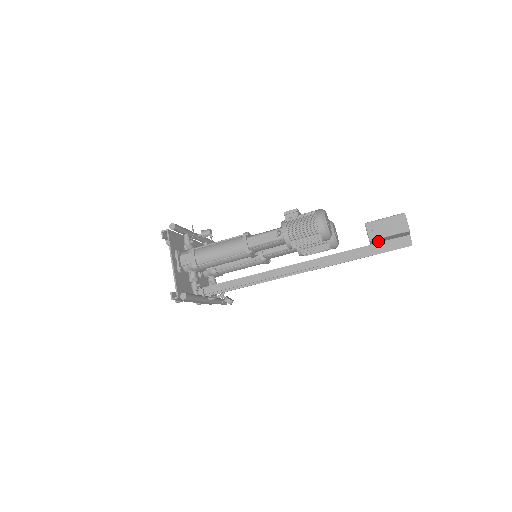
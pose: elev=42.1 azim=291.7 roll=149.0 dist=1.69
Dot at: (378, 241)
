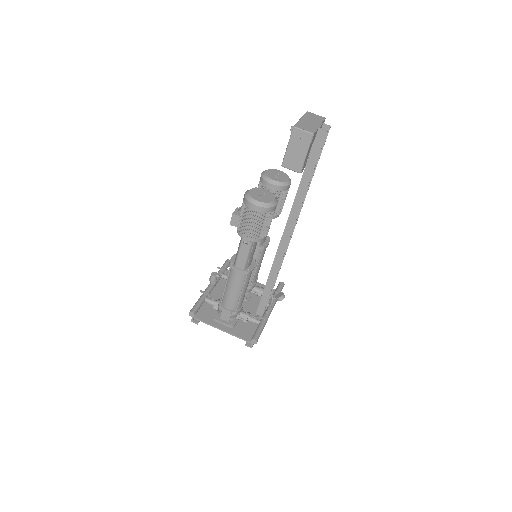
Dot at: (306, 162)
